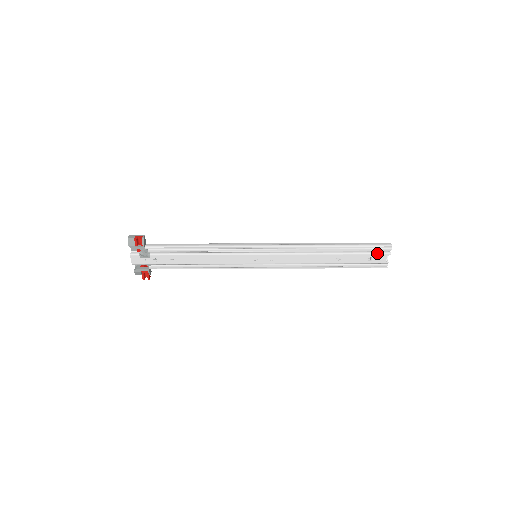
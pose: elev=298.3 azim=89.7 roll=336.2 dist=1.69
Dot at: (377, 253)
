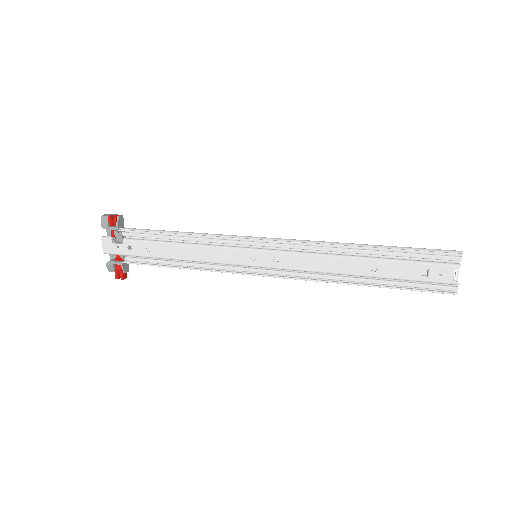
Dot at: (437, 263)
